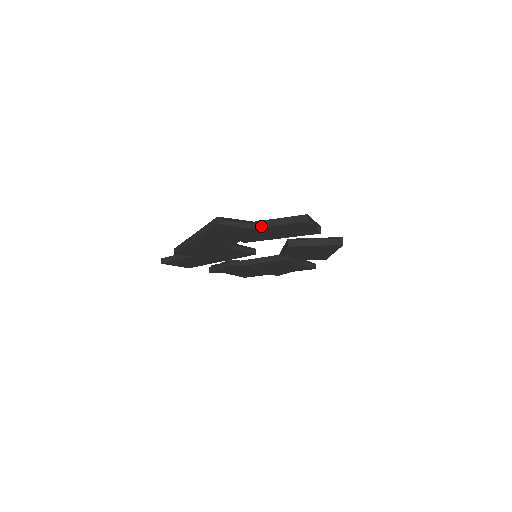
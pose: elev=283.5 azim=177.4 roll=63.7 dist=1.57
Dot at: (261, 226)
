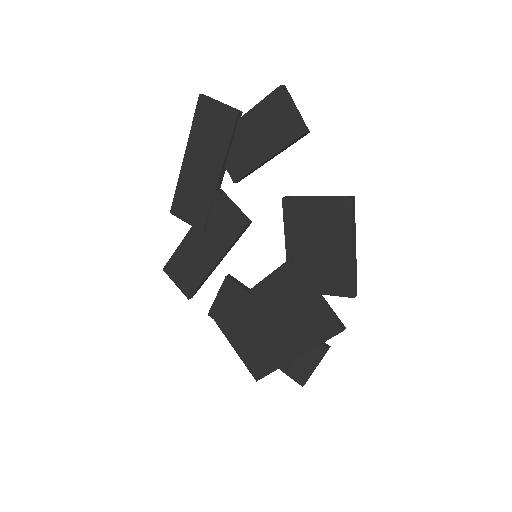
Dot at: (242, 116)
